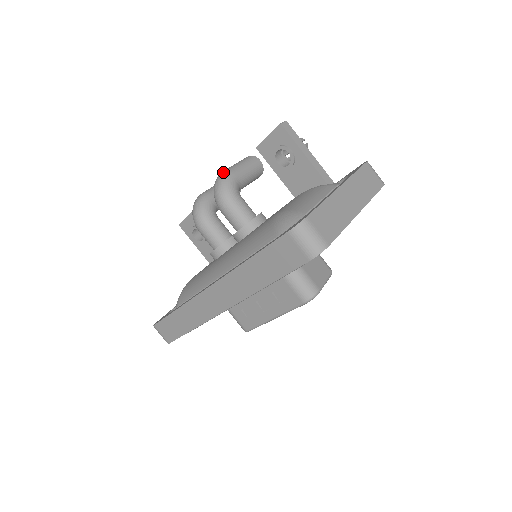
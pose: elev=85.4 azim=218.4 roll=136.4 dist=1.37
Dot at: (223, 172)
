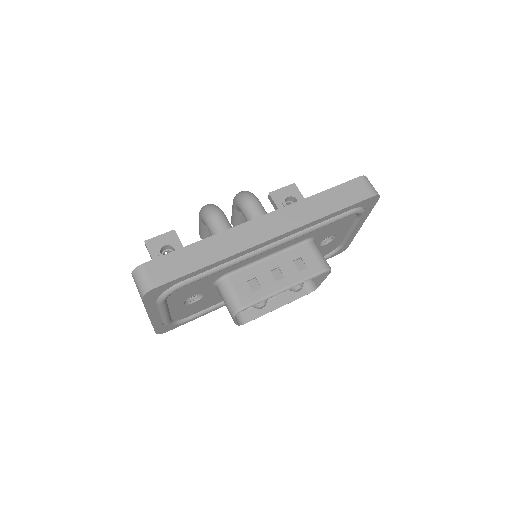
Dot at: occluded
